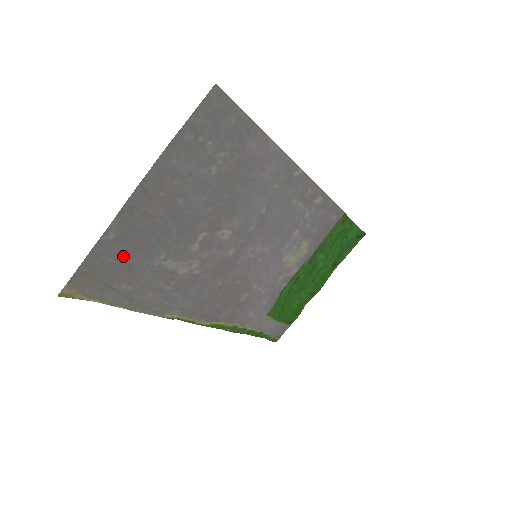
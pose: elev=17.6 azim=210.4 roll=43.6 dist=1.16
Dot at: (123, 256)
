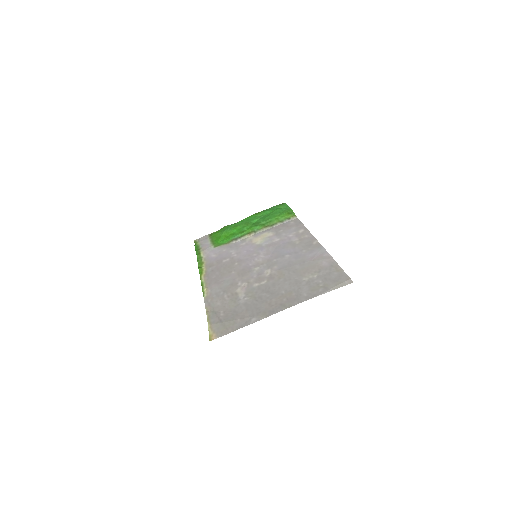
Dot at: (242, 315)
